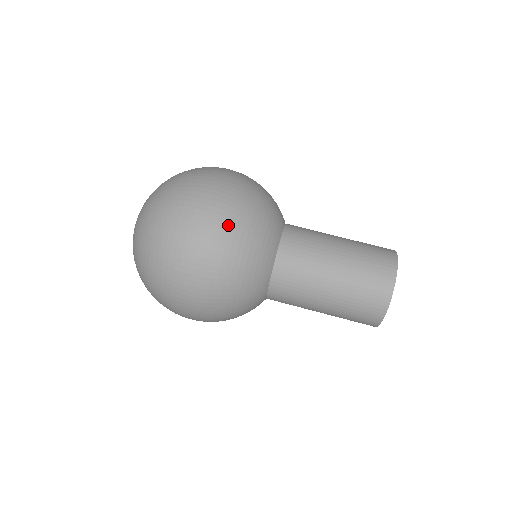
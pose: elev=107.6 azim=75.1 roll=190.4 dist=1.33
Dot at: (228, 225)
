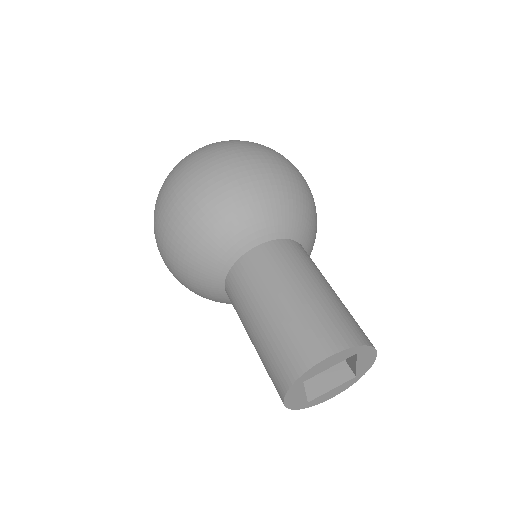
Dot at: (241, 176)
